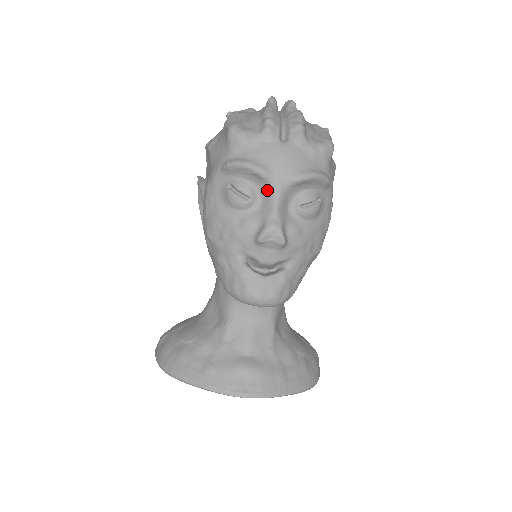
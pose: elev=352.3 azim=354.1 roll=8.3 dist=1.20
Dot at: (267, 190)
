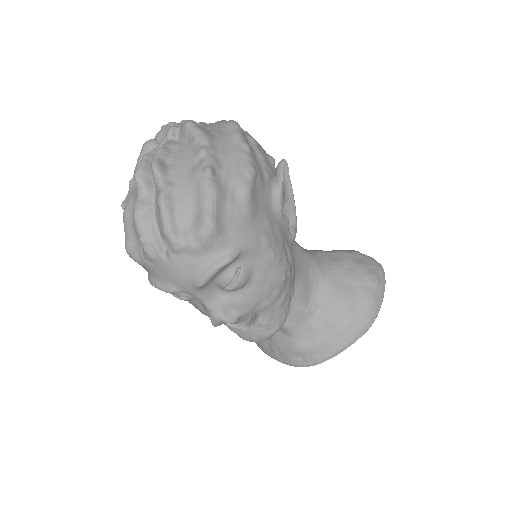
Dot at: occluded
